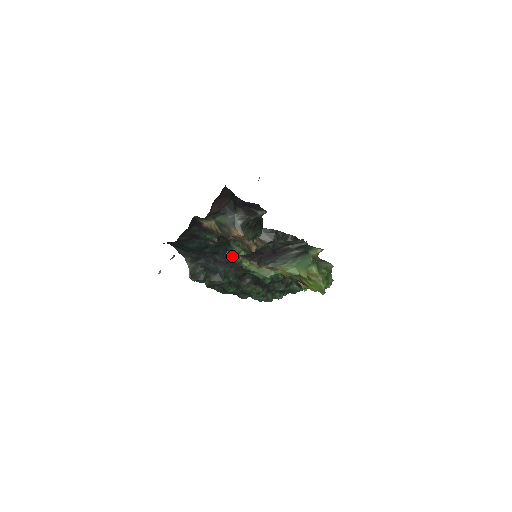
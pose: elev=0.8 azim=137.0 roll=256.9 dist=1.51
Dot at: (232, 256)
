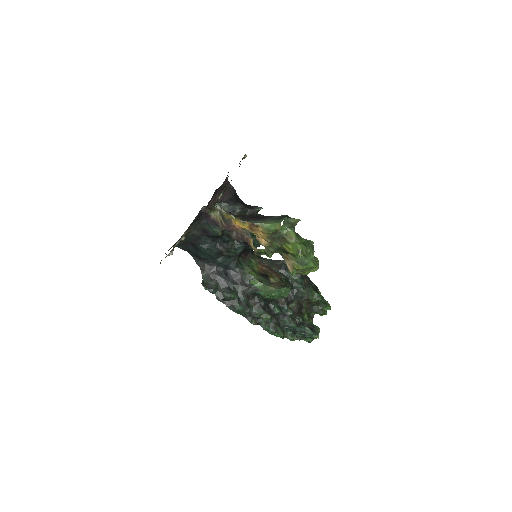
Dot at: (221, 210)
